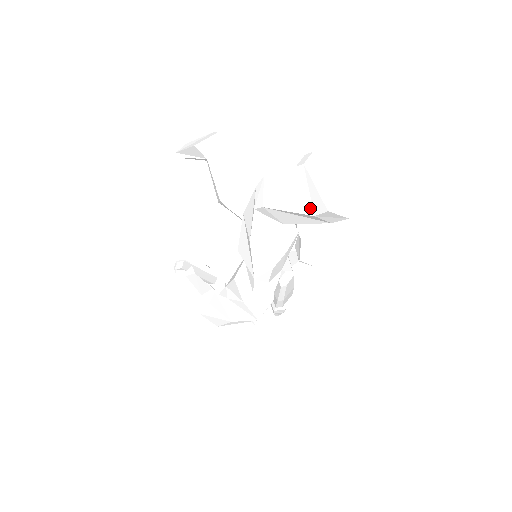
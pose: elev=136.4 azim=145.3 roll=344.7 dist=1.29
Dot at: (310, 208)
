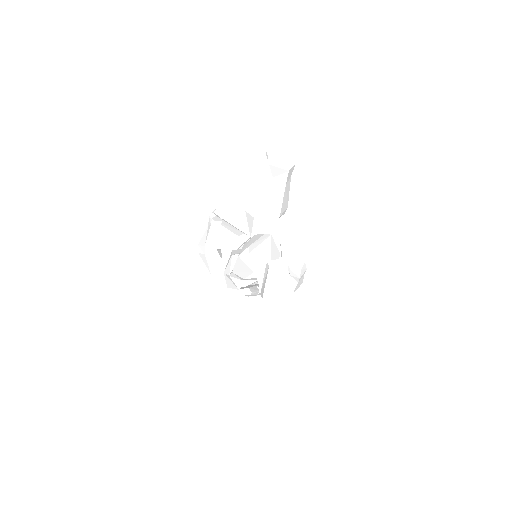
Dot at: occluded
